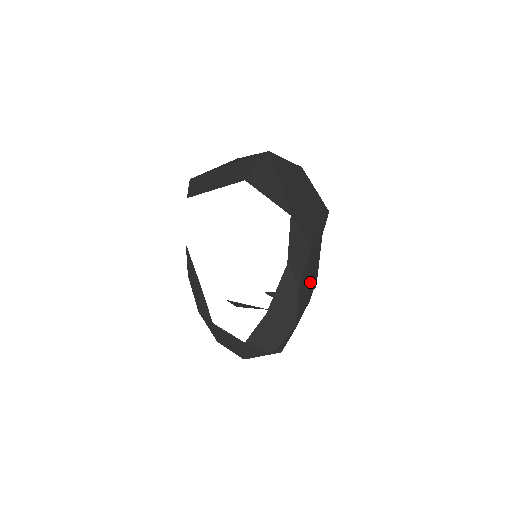
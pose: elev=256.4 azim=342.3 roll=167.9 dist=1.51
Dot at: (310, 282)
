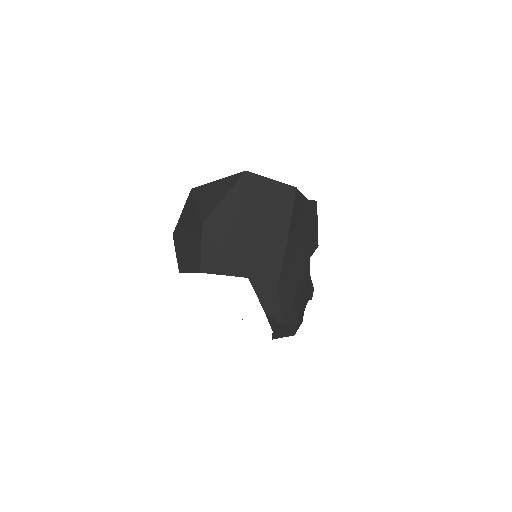
Dot at: (293, 298)
